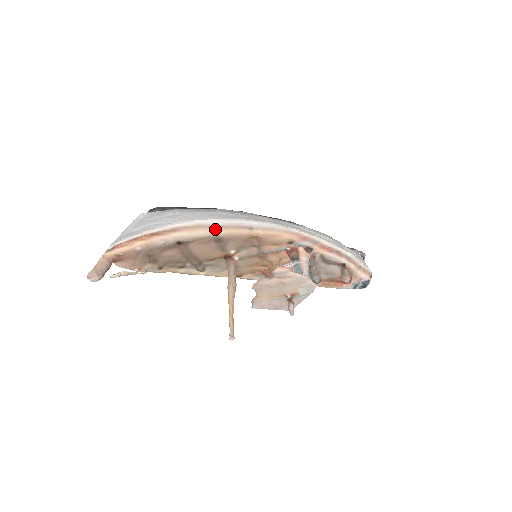
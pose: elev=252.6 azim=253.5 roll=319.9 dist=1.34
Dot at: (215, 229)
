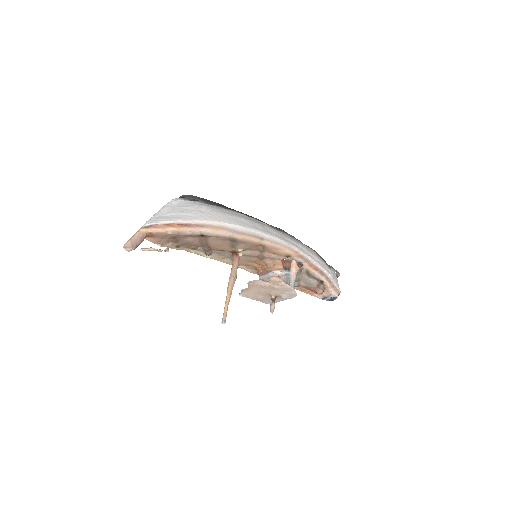
Dot at: (234, 233)
